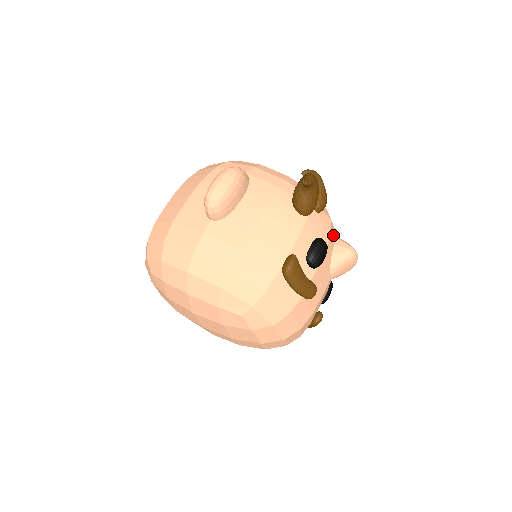
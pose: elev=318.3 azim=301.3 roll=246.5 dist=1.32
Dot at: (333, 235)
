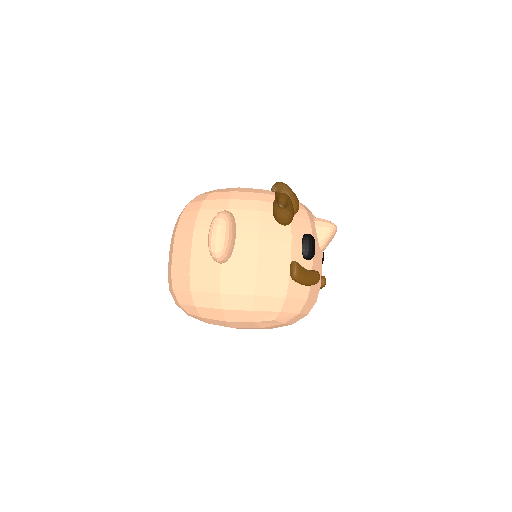
Dot at: (312, 221)
